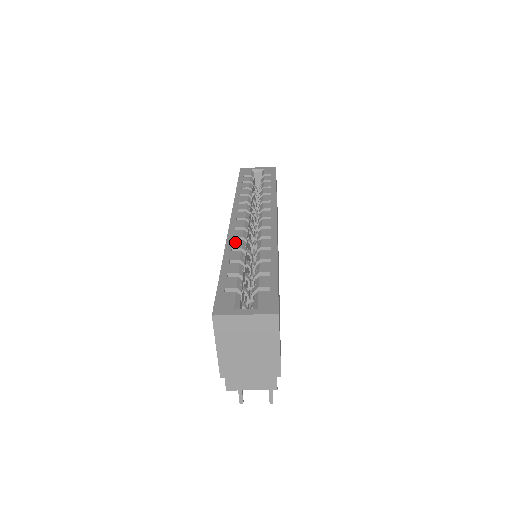
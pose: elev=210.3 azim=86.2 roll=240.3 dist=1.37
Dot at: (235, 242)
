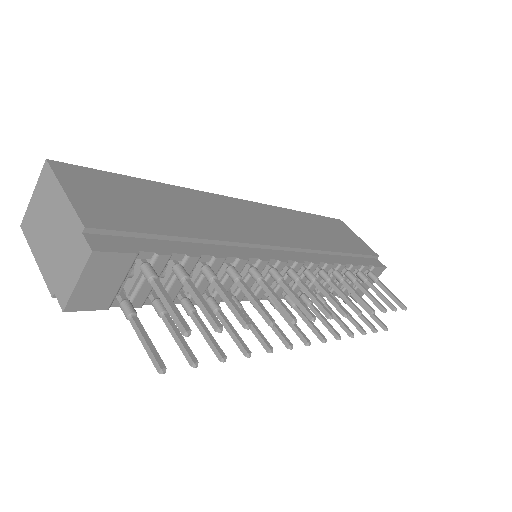
Dot at: occluded
